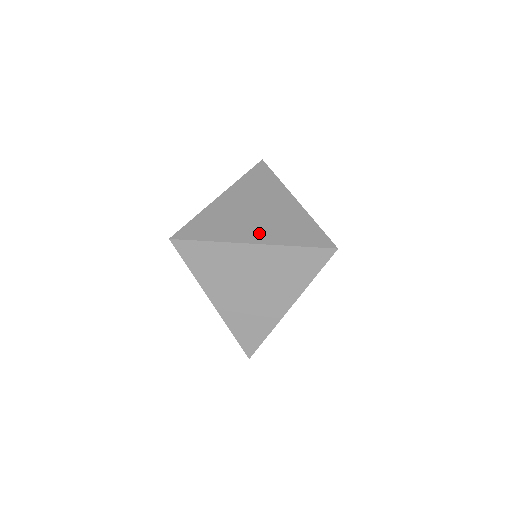
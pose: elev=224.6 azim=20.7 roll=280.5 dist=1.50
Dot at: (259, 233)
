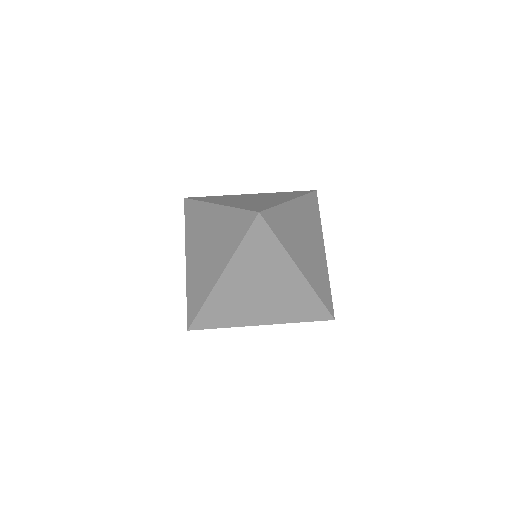
Dot at: (305, 264)
